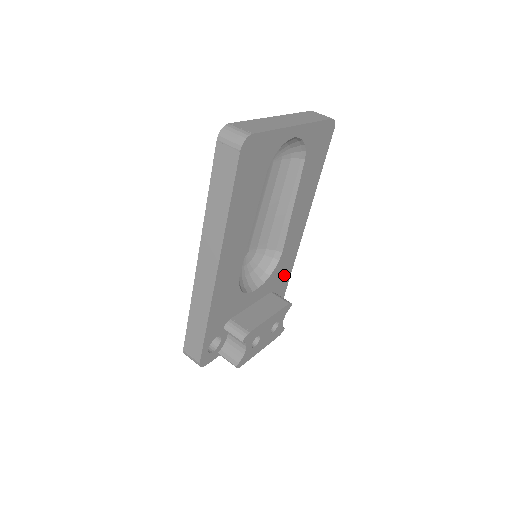
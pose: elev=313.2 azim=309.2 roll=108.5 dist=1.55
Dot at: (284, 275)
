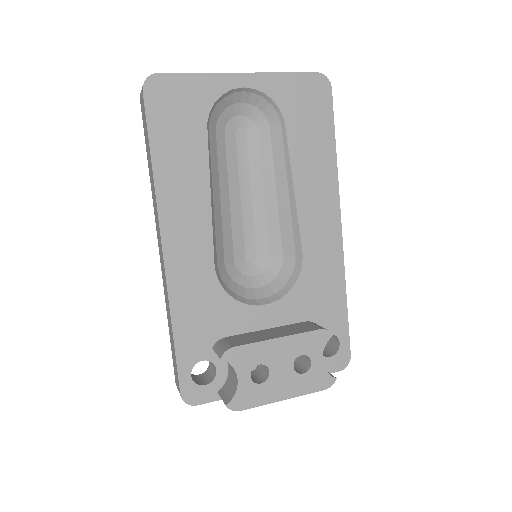
Dot at: (329, 300)
